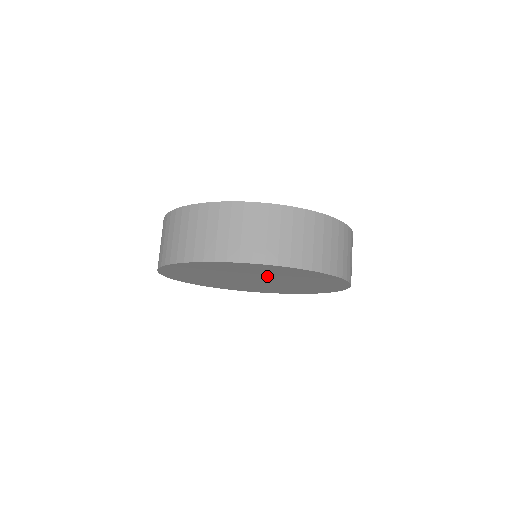
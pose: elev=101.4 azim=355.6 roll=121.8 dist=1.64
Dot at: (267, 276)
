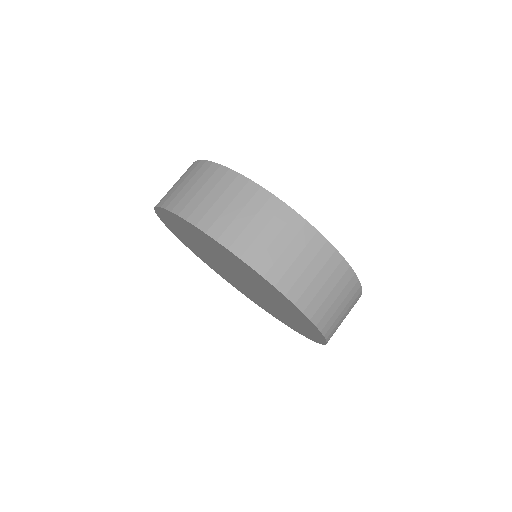
Dot at: (221, 258)
